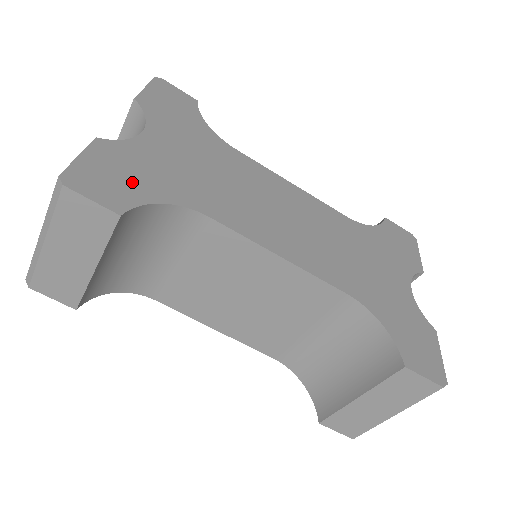
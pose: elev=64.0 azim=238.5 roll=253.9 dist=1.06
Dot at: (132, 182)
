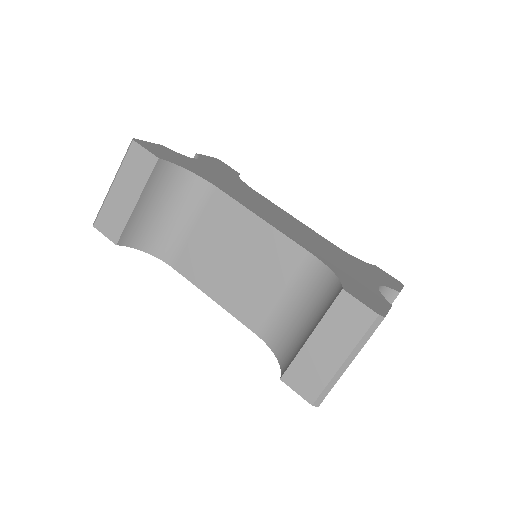
Dot at: (174, 159)
